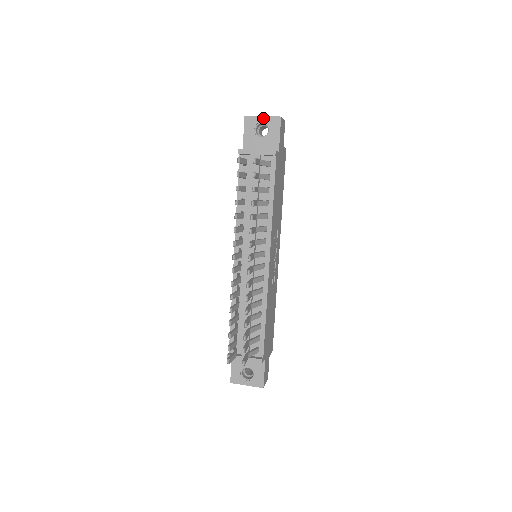
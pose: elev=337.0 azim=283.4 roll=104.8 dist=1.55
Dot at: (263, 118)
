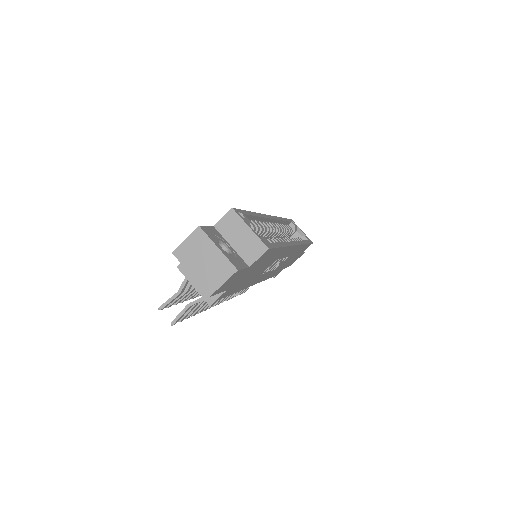
Dot at: (192, 275)
